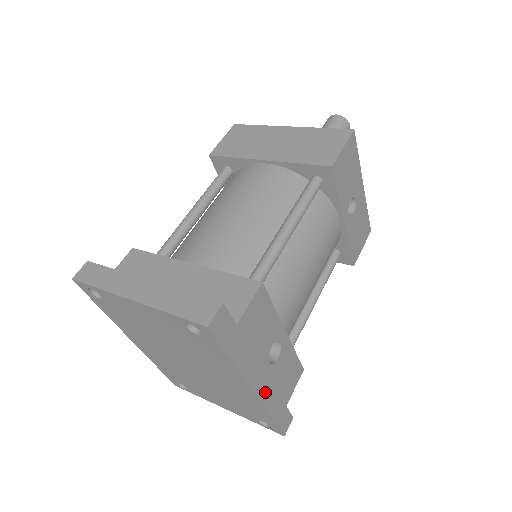
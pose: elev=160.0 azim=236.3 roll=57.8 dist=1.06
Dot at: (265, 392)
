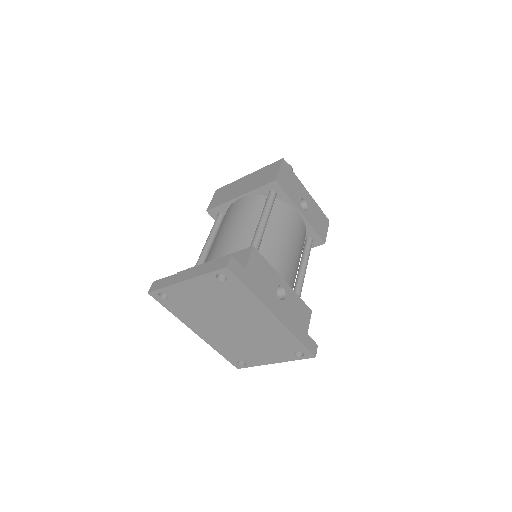
Dot at: (284, 319)
